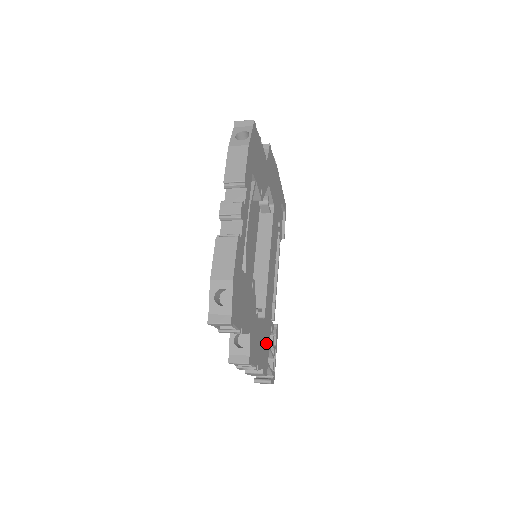
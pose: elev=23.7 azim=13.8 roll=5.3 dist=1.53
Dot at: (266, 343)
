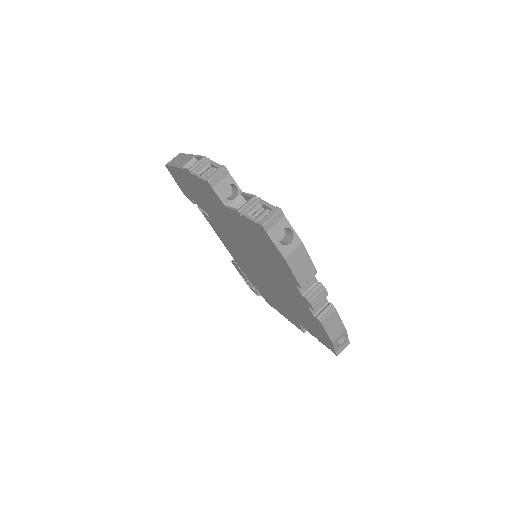
Dot at: occluded
